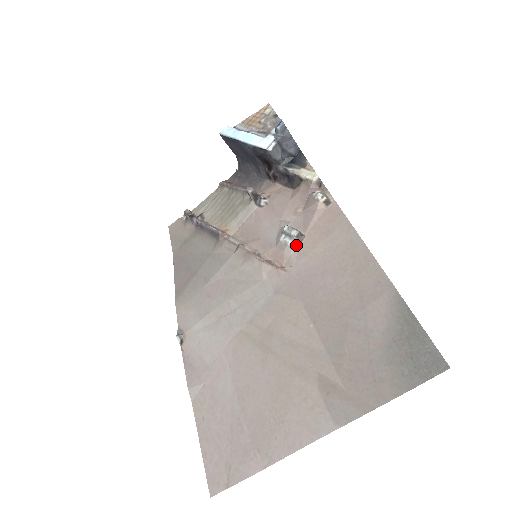
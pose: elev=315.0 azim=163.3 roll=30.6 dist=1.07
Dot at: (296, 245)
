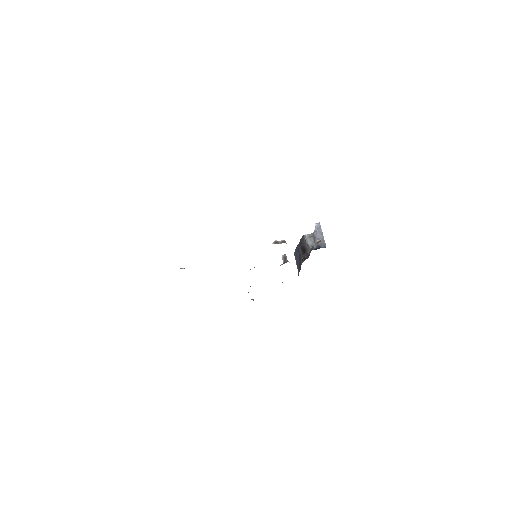
Dot at: (278, 243)
